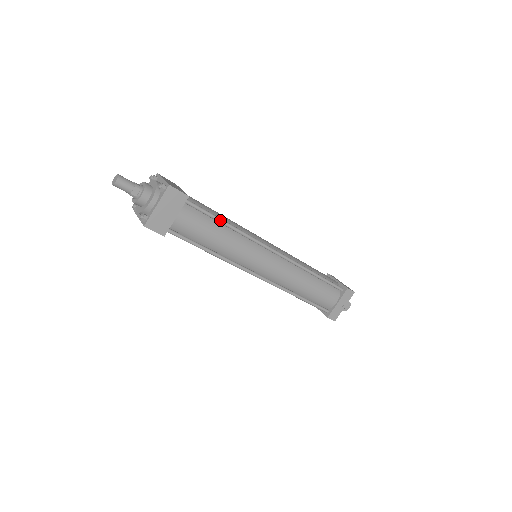
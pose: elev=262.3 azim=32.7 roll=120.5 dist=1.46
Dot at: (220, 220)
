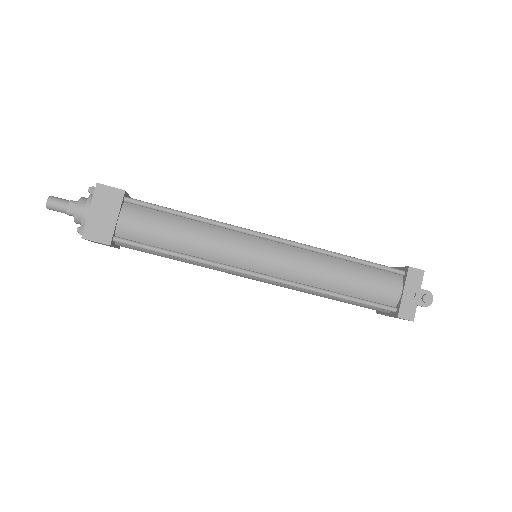
Dot at: (178, 212)
